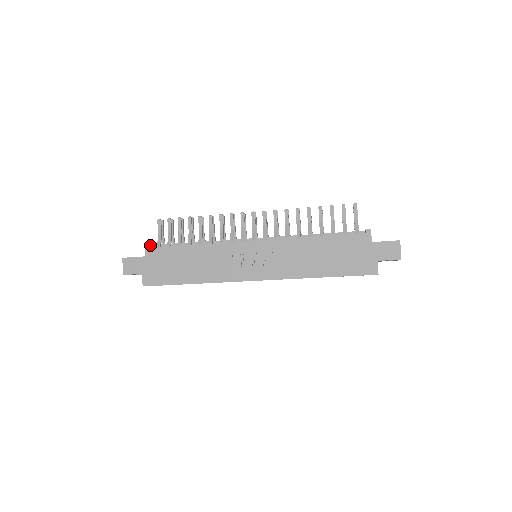
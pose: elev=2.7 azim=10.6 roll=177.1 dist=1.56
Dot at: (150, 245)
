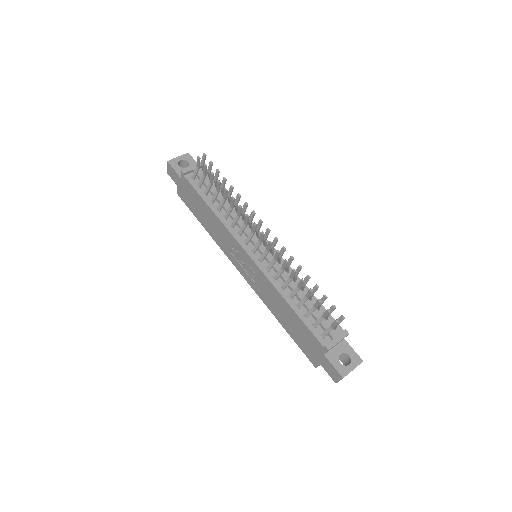
Dot at: (186, 172)
